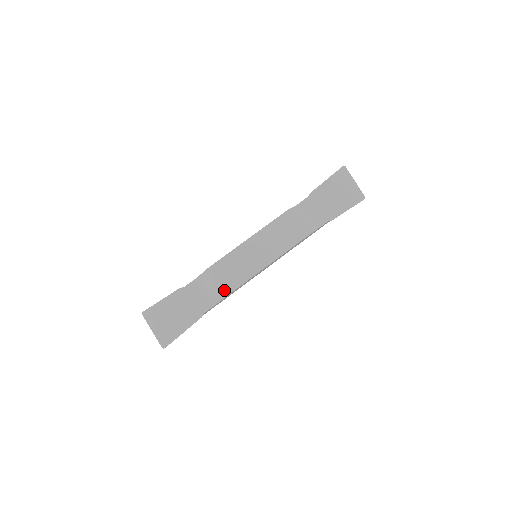
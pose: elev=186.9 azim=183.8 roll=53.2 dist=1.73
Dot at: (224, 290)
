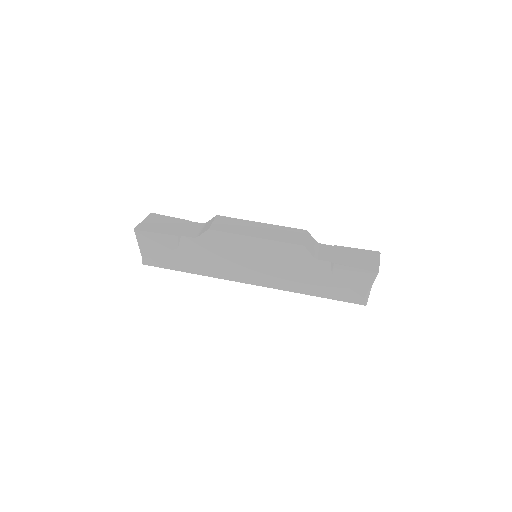
Dot at: (211, 226)
